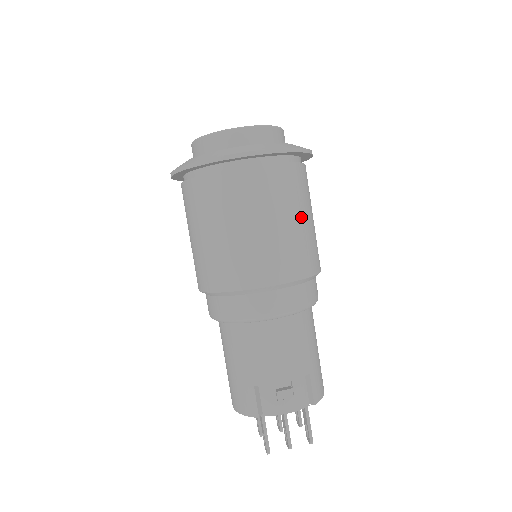
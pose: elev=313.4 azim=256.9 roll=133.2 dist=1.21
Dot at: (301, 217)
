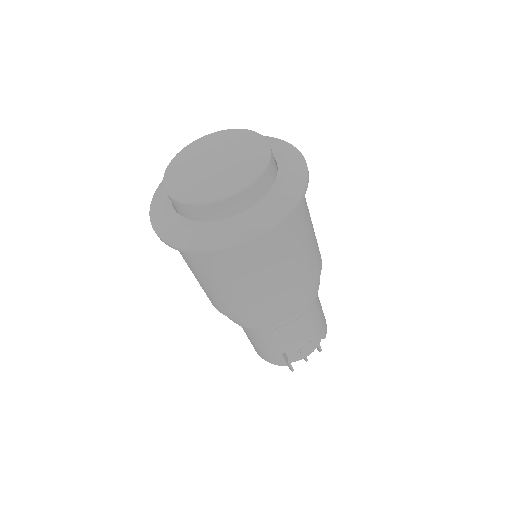
Dot at: (309, 240)
